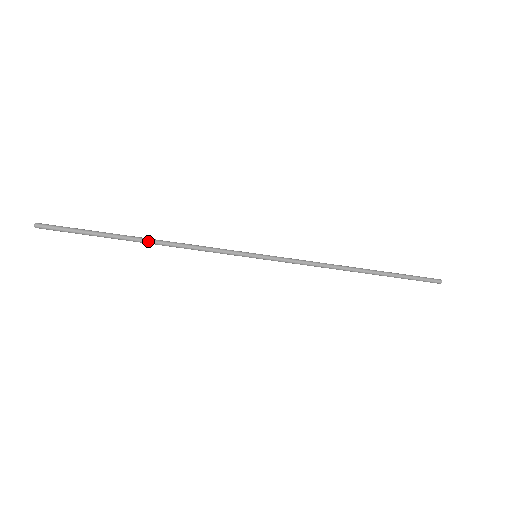
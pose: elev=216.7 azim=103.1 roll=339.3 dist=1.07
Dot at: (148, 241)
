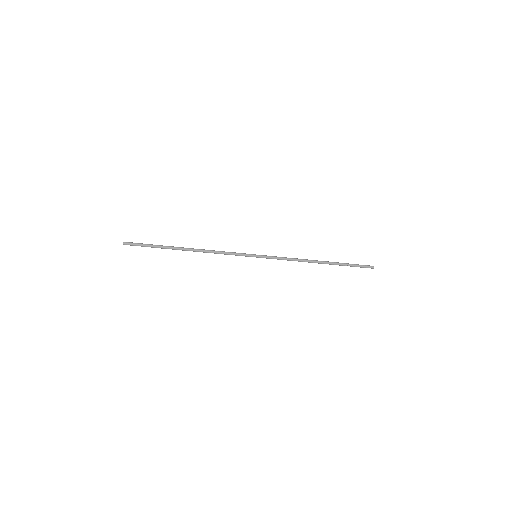
Dot at: (190, 249)
